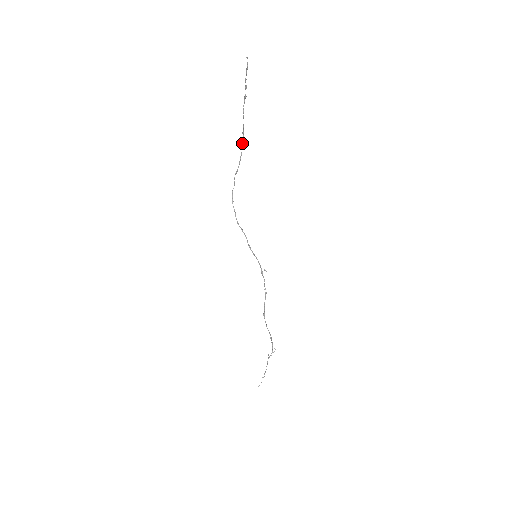
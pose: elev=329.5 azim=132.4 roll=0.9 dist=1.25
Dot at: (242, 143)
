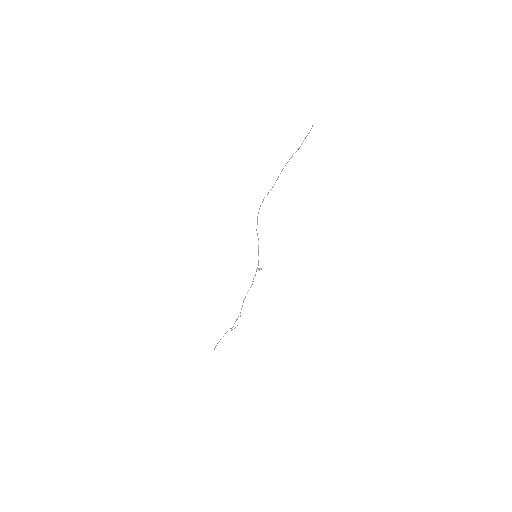
Dot at: occluded
